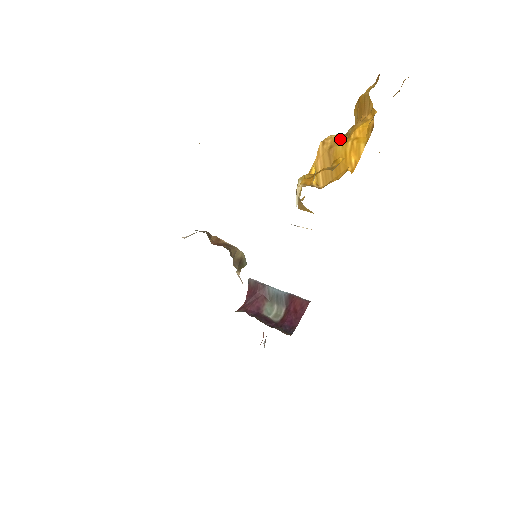
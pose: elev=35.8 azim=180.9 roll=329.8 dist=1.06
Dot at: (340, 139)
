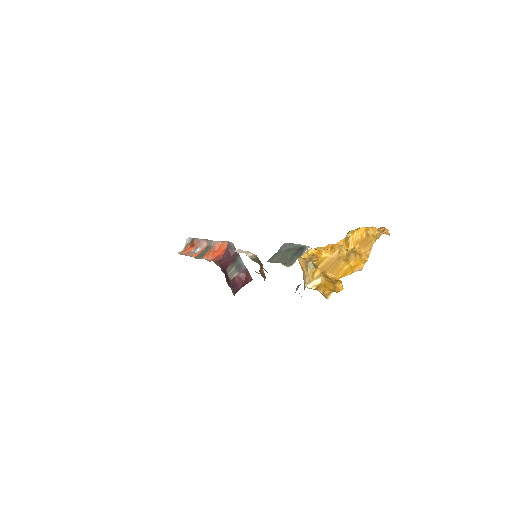
Dot at: (346, 257)
